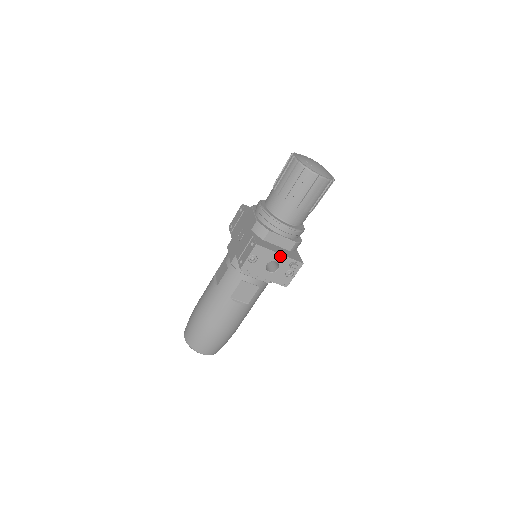
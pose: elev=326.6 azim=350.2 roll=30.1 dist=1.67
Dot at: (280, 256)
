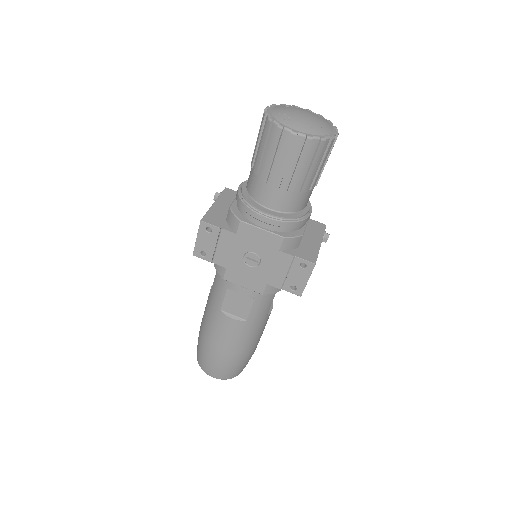
Dot at: (320, 245)
